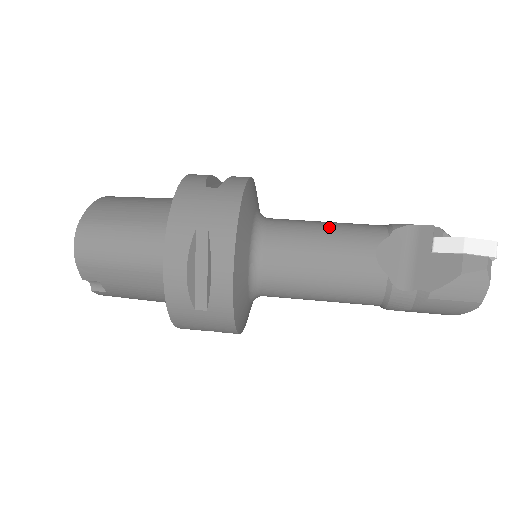
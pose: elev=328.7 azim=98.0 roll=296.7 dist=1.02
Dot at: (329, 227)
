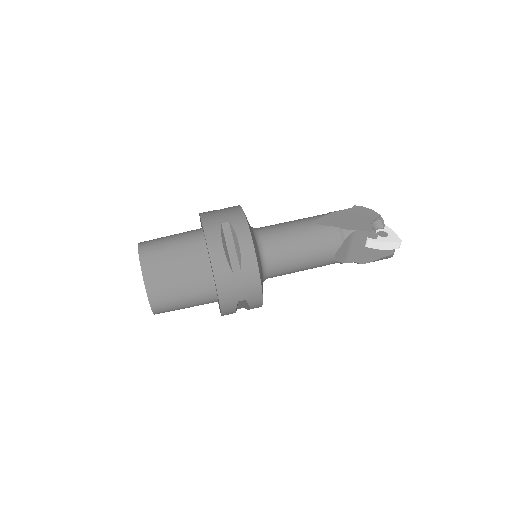
Dot at: (306, 247)
